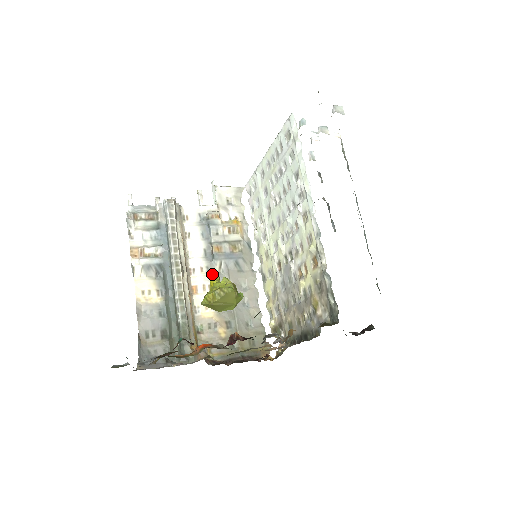
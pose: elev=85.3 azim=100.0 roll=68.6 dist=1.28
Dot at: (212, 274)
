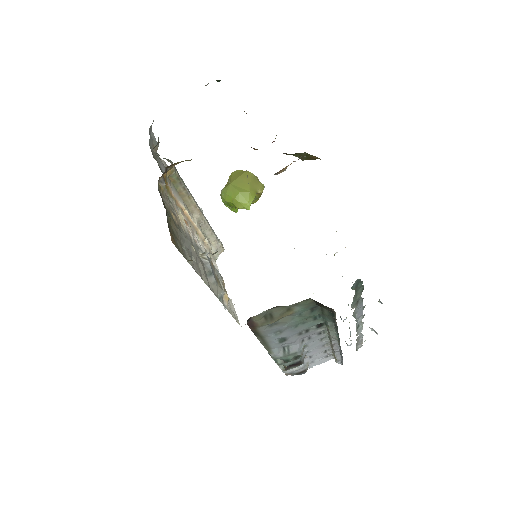
Dot at: (197, 246)
